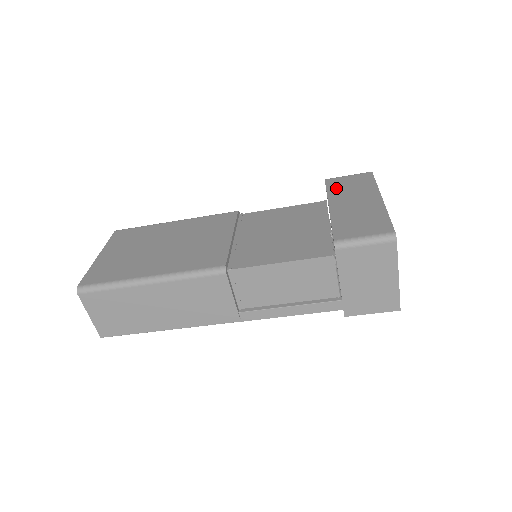
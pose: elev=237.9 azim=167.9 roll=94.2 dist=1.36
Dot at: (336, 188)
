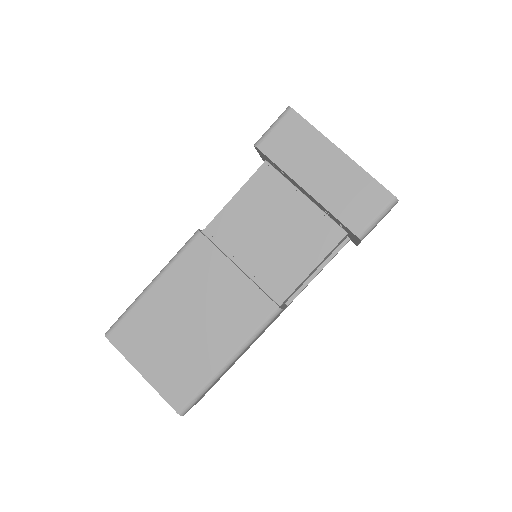
Dot at: (284, 158)
